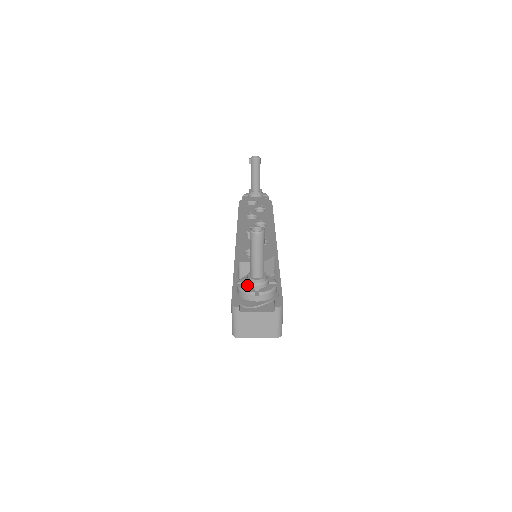
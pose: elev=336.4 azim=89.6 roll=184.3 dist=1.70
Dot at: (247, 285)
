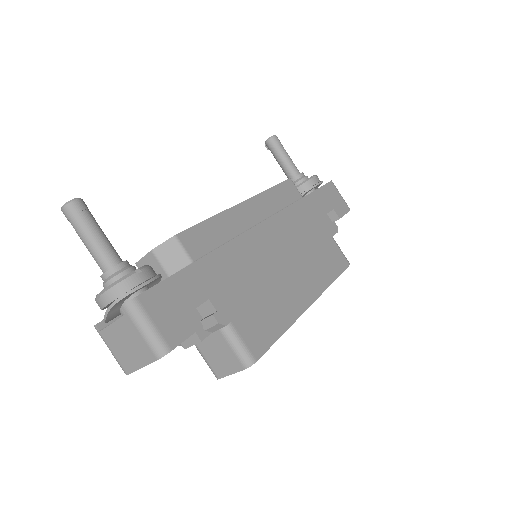
Dot at: occluded
